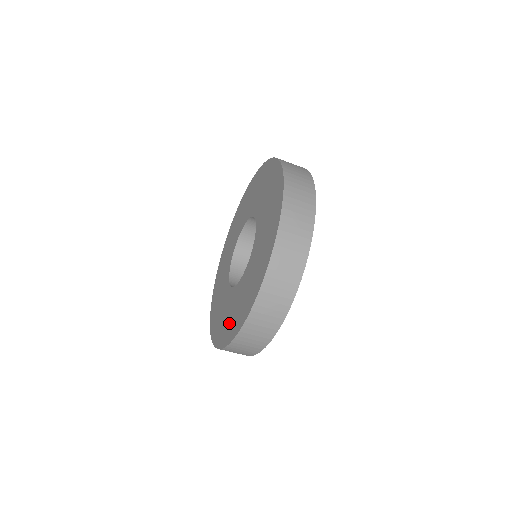
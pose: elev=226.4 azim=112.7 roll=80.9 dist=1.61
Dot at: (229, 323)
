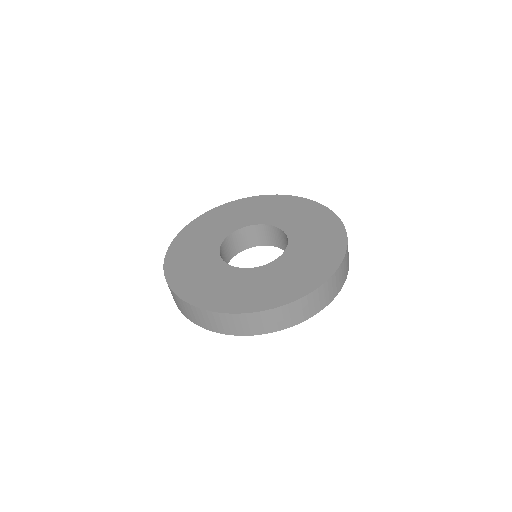
Dot at: (184, 264)
